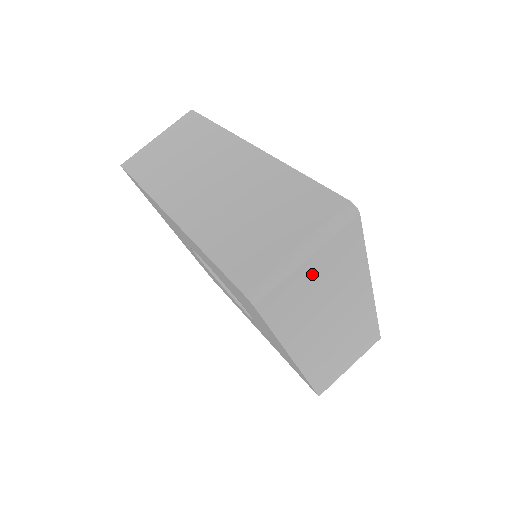
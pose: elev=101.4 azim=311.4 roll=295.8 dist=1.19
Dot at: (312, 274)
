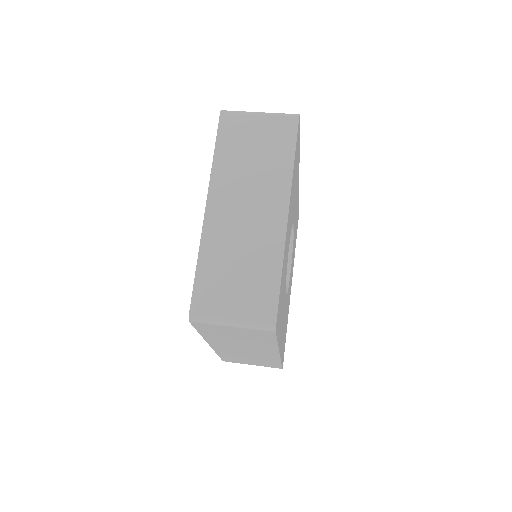
Dot at: (256, 130)
